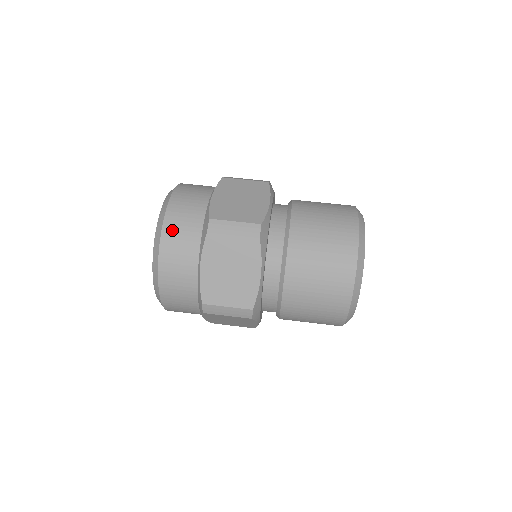
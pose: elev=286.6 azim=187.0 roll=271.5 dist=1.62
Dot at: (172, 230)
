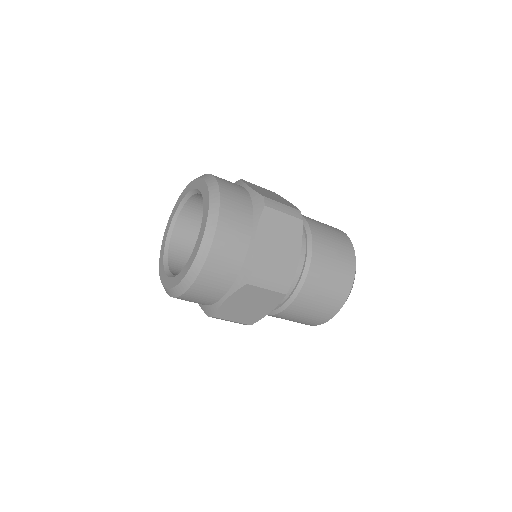
Dot at: (229, 200)
